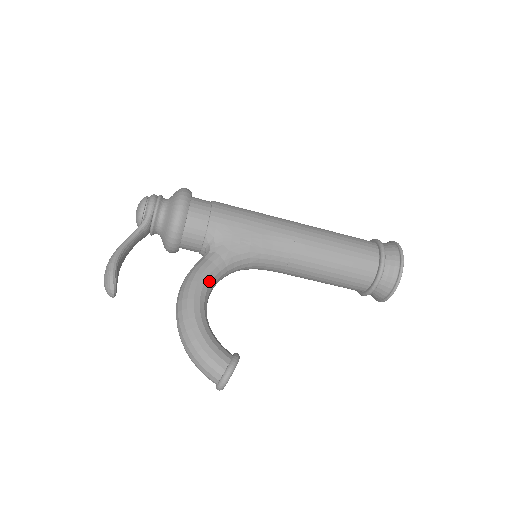
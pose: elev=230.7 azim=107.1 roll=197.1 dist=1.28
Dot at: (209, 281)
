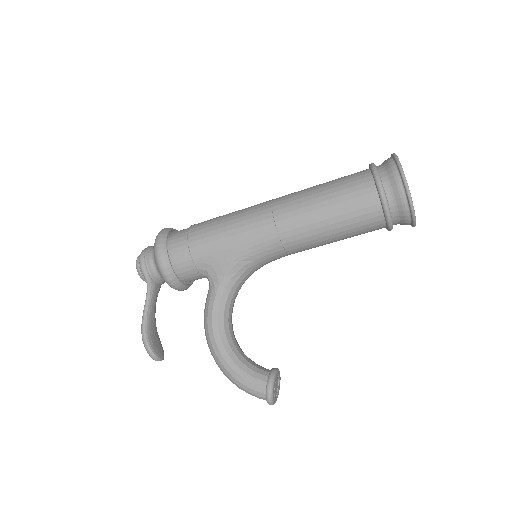
Dot at: (221, 315)
